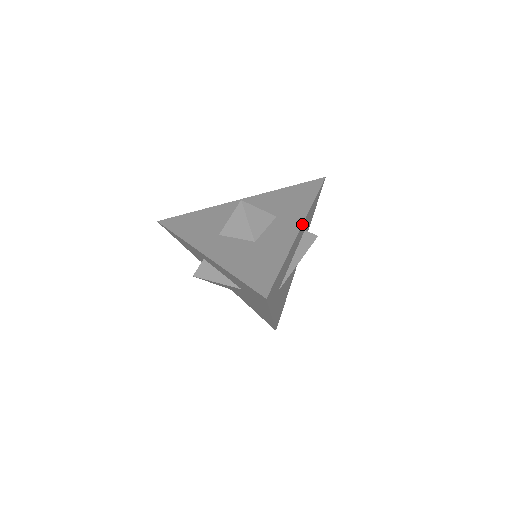
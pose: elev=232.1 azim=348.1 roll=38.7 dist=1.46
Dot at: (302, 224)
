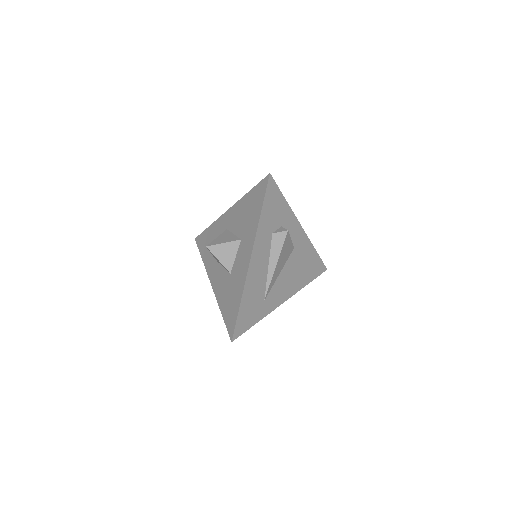
Dot at: (251, 253)
